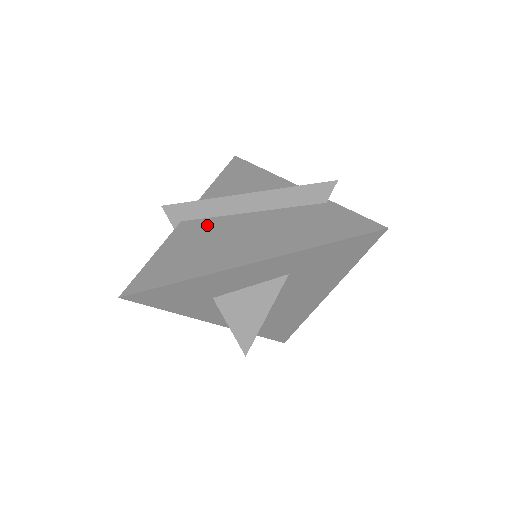
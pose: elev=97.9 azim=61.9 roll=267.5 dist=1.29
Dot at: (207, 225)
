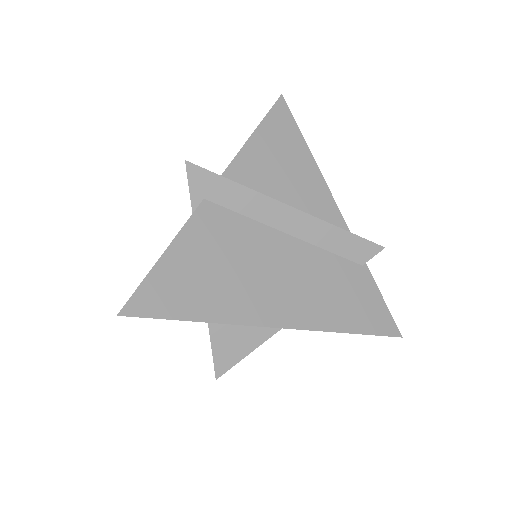
Dot at: (237, 228)
